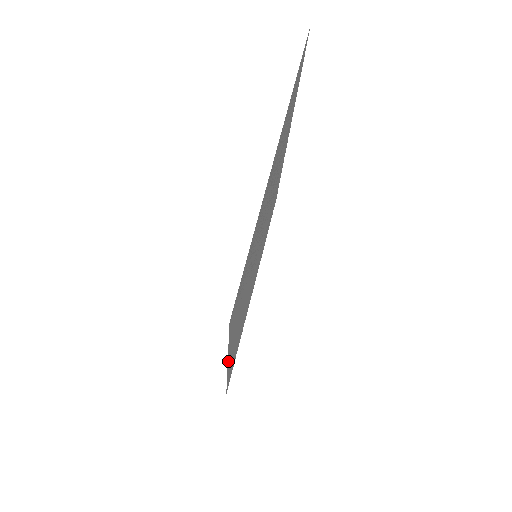
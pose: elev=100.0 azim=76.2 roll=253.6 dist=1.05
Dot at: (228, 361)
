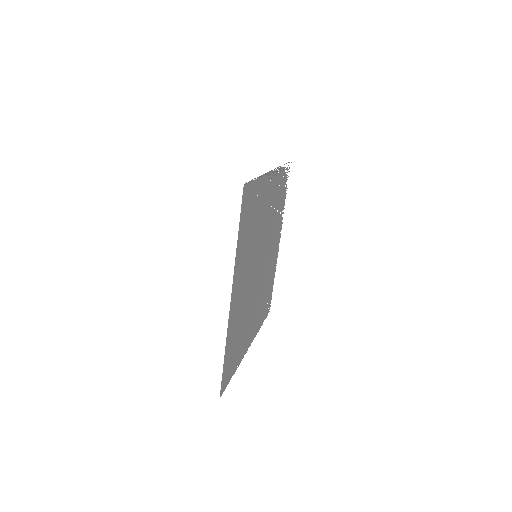
Dot at: (233, 282)
